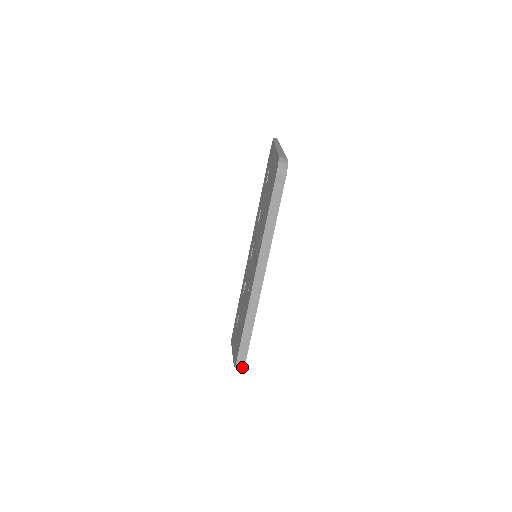
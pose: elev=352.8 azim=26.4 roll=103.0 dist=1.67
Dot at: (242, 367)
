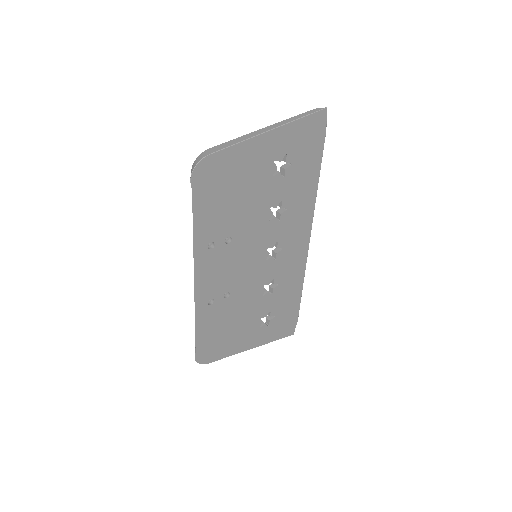
Dot at: (198, 361)
